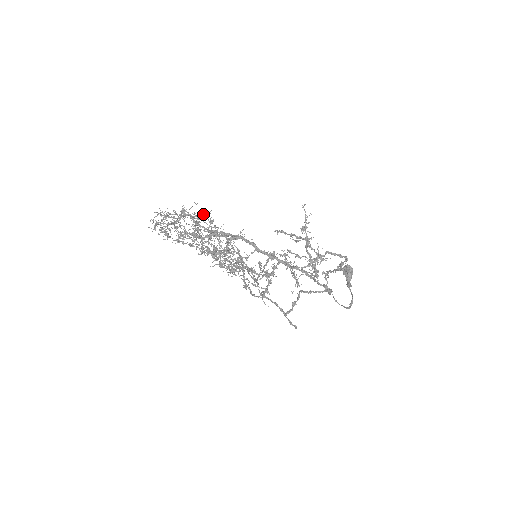
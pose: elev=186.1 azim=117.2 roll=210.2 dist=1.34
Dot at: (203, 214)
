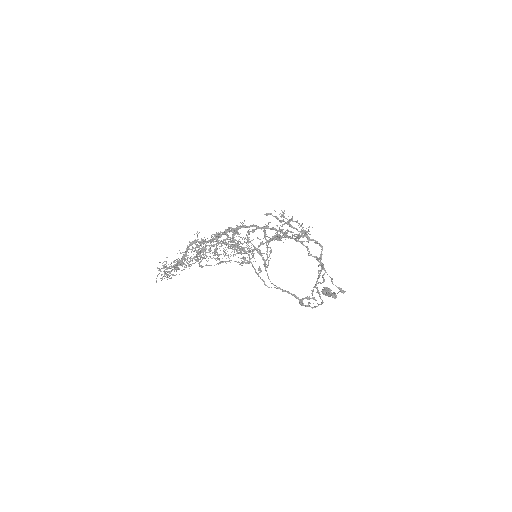
Dot at: occluded
